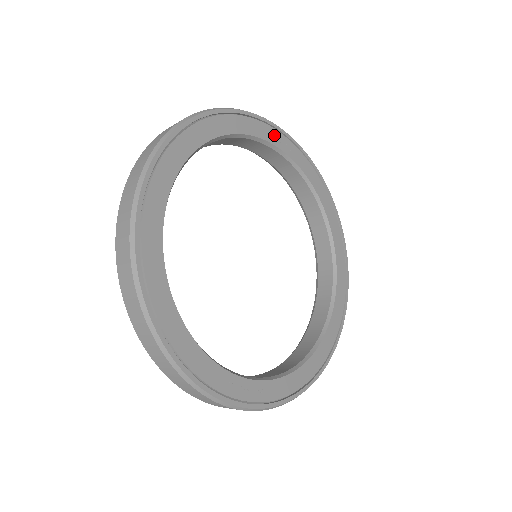
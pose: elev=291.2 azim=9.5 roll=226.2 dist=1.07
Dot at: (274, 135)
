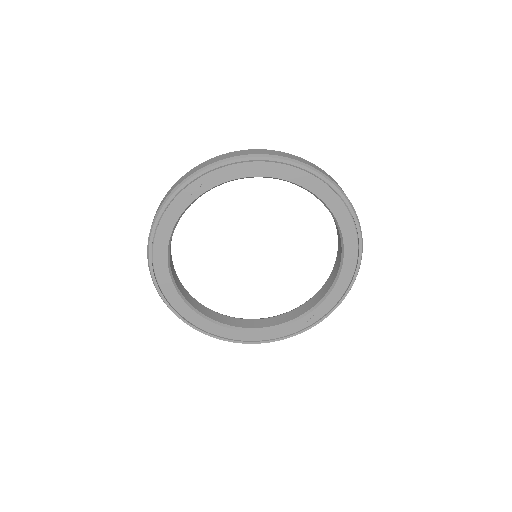
Dot at: (188, 194)
